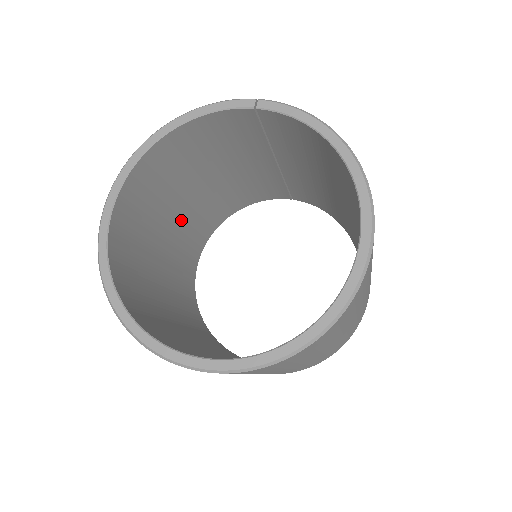
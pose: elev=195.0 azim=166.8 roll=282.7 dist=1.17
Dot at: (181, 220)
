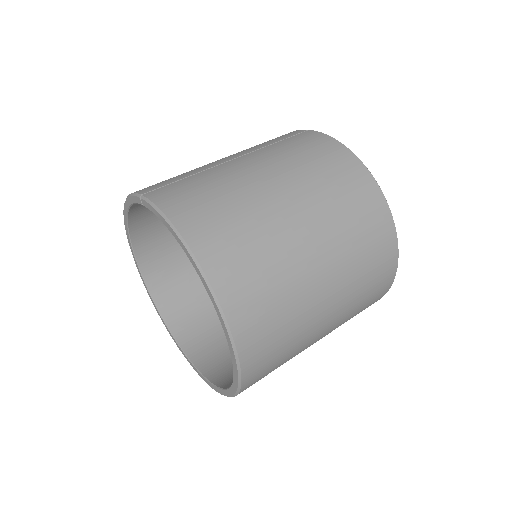
Dot at: occluded
